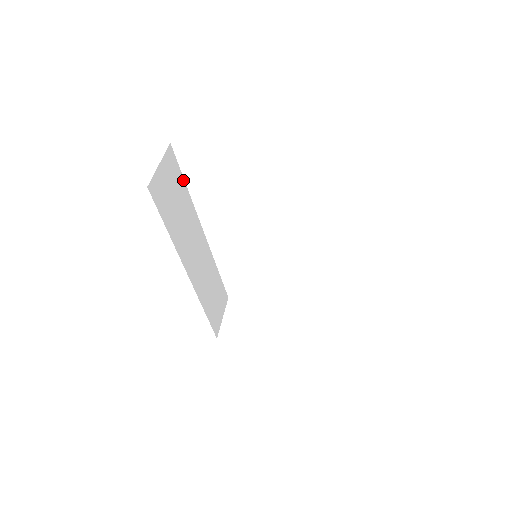
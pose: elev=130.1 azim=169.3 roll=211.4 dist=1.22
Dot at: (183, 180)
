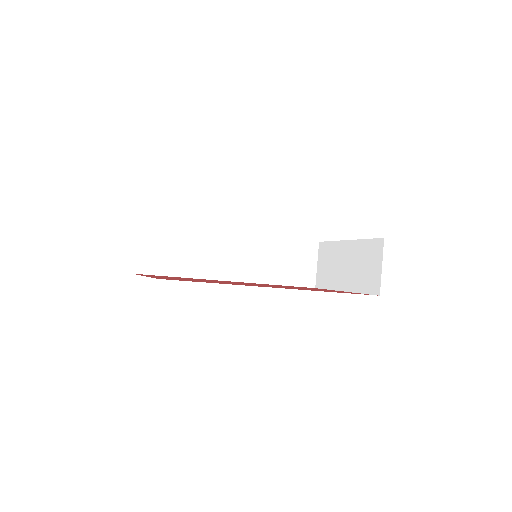
Dot at: (174, 224)
